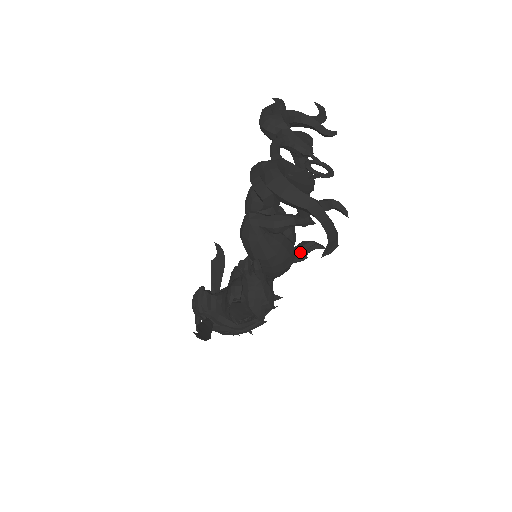
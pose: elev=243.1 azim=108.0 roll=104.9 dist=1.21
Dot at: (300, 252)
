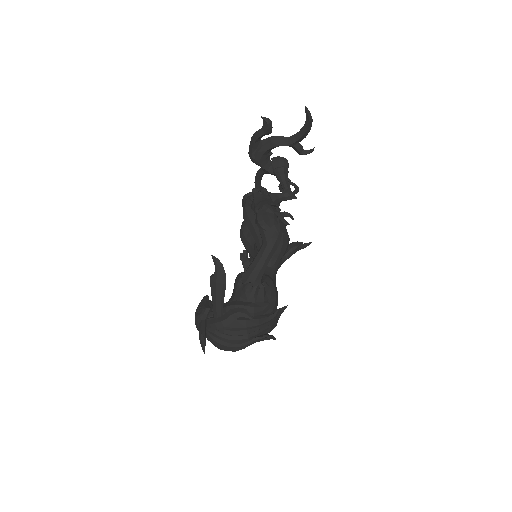
Dot at: (292, 243)
